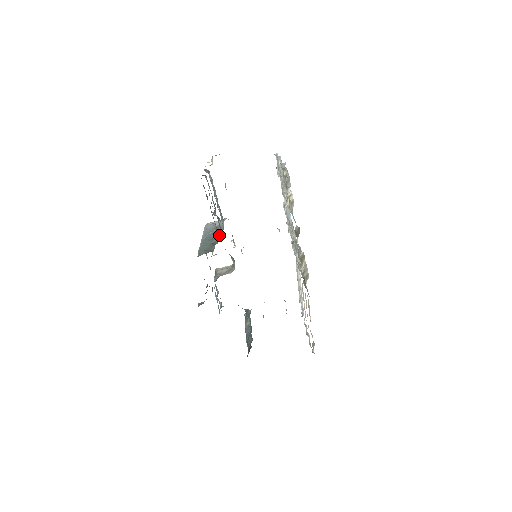
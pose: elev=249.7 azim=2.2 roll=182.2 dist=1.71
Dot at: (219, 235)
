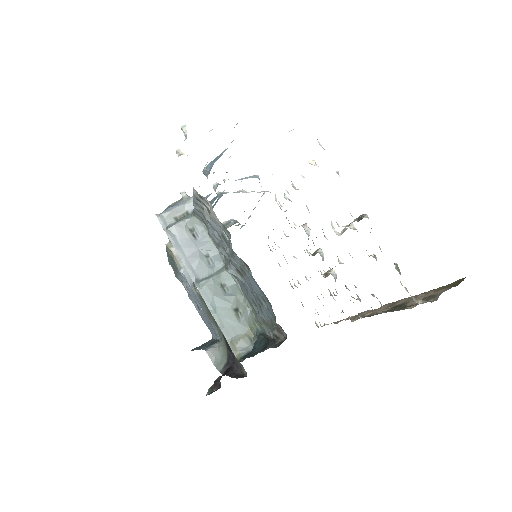
Dot at: (228, 279)
